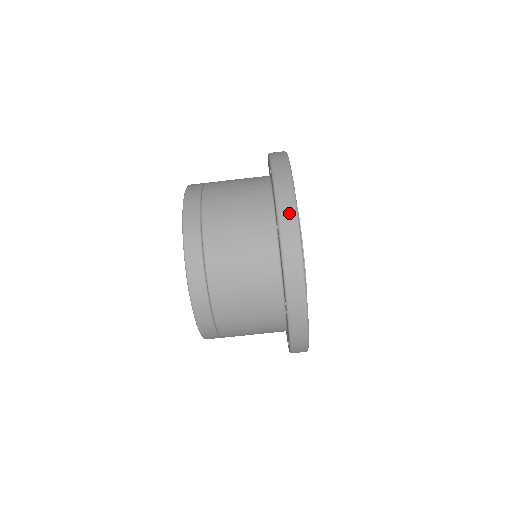
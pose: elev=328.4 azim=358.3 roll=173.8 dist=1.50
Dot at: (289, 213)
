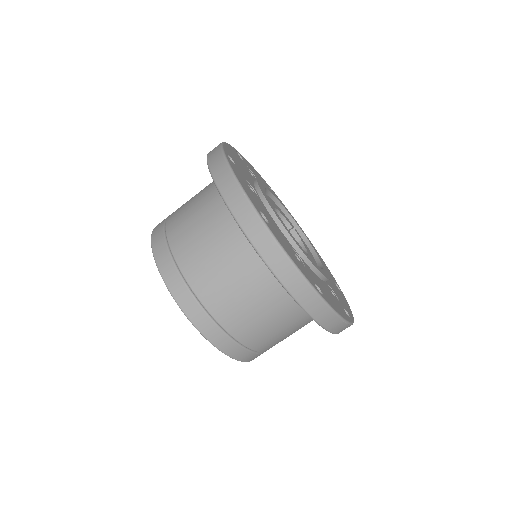
Dot at: (309, 297)
